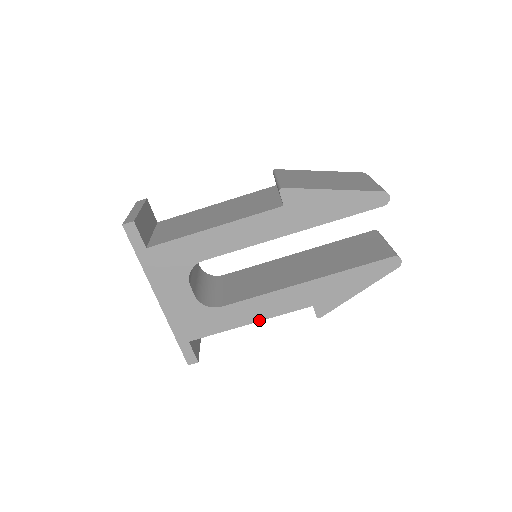
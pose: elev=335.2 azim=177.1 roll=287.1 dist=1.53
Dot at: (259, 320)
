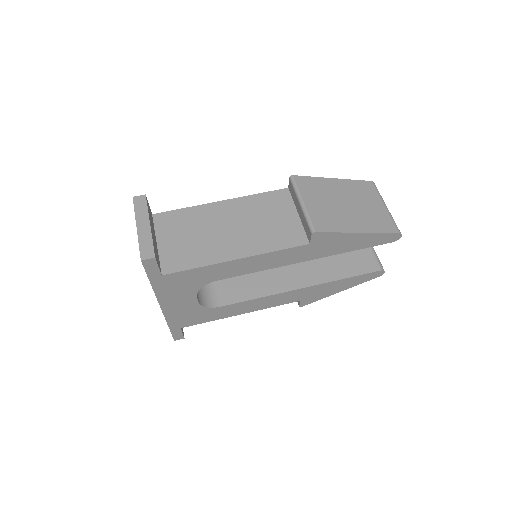
Dot at: (250, 311)
